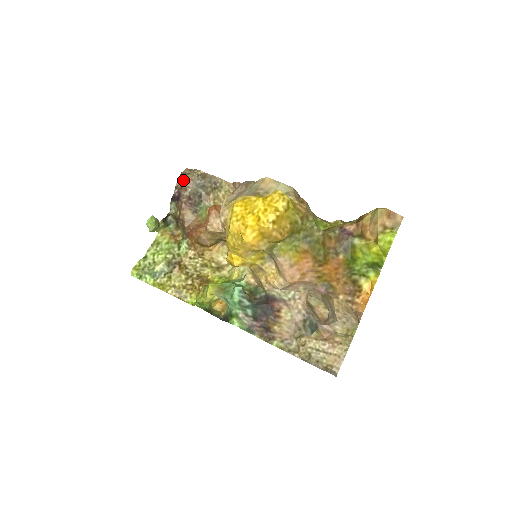
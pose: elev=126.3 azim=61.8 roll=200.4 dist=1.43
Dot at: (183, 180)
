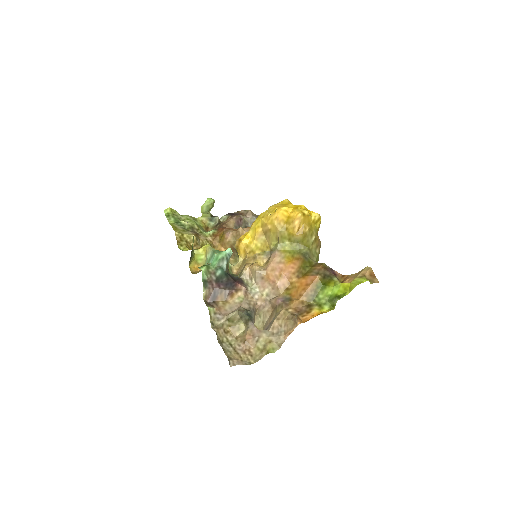
Dot at: (247, 211)
